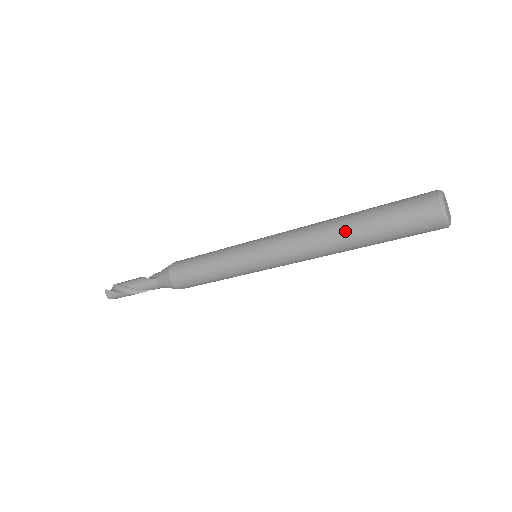
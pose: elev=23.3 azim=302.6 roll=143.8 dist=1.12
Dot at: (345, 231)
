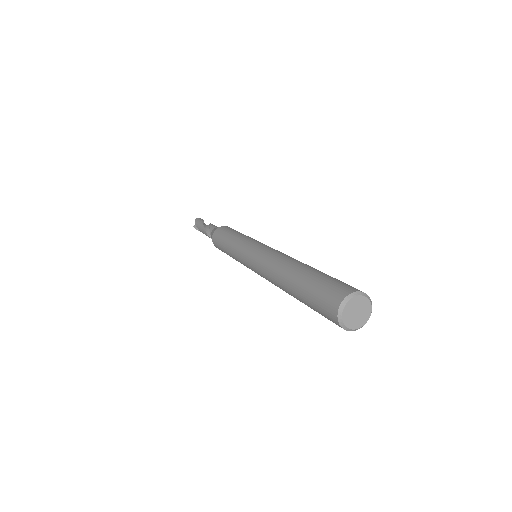
Dot at: occluded
